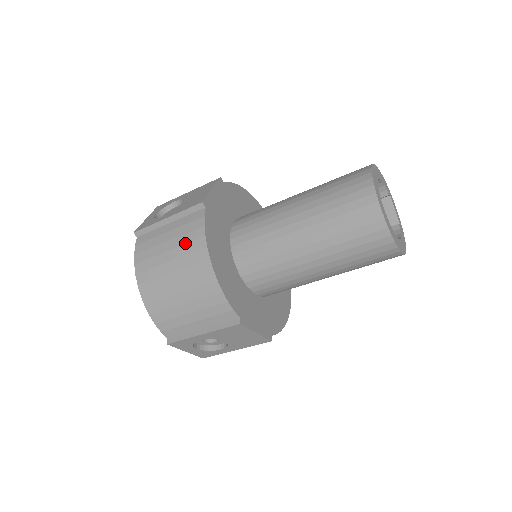
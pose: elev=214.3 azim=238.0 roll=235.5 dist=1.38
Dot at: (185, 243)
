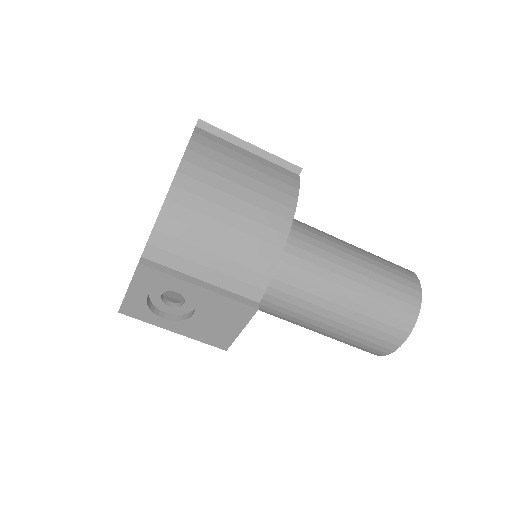
Dot at: (270, 185)
